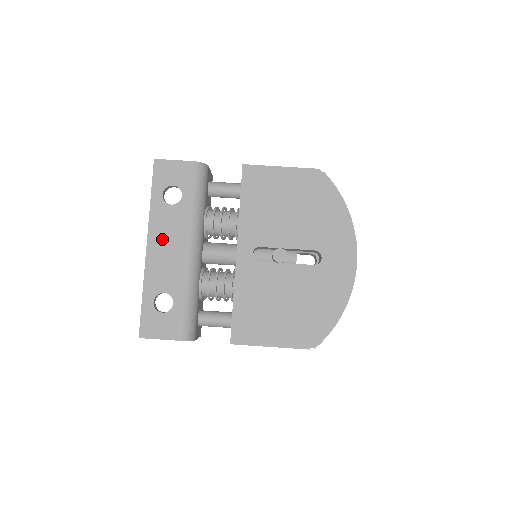
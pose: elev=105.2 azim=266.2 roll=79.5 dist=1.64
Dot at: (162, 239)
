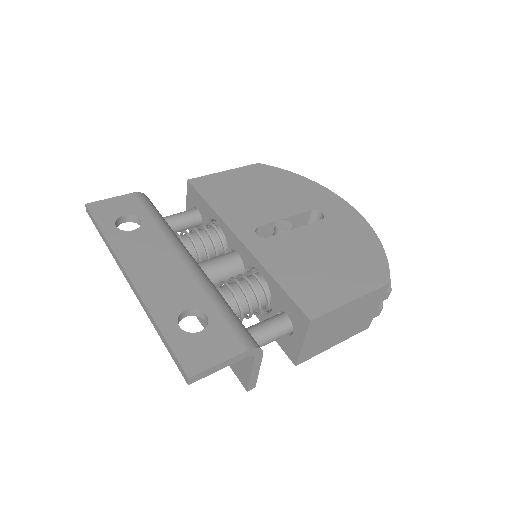
Dot at: (144, 262)
